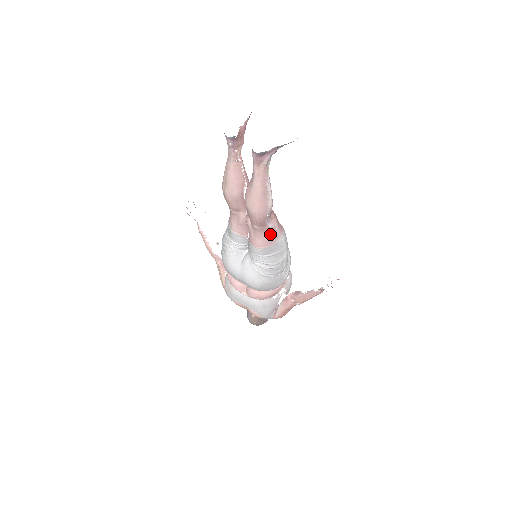
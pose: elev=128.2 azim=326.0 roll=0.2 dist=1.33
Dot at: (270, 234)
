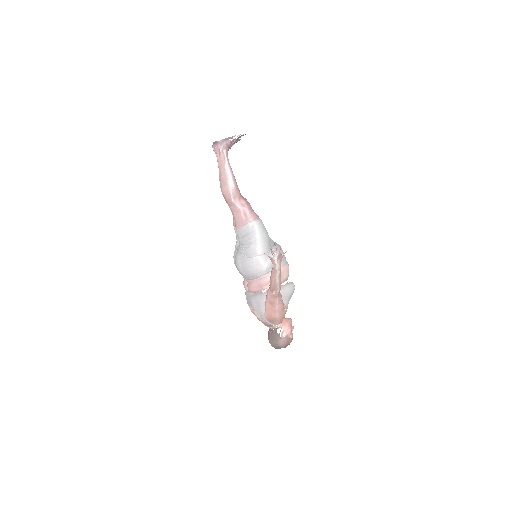
Dot at: (241, 216)
